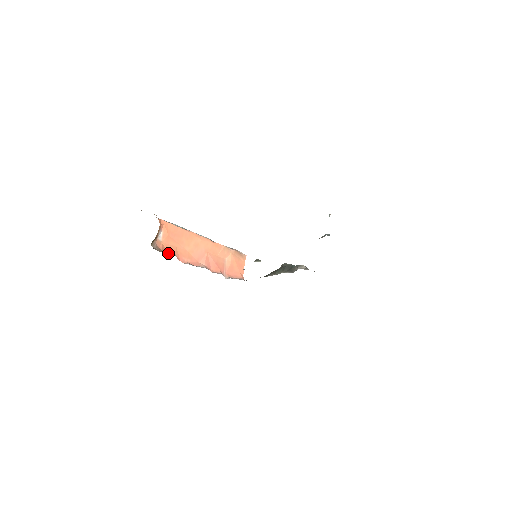
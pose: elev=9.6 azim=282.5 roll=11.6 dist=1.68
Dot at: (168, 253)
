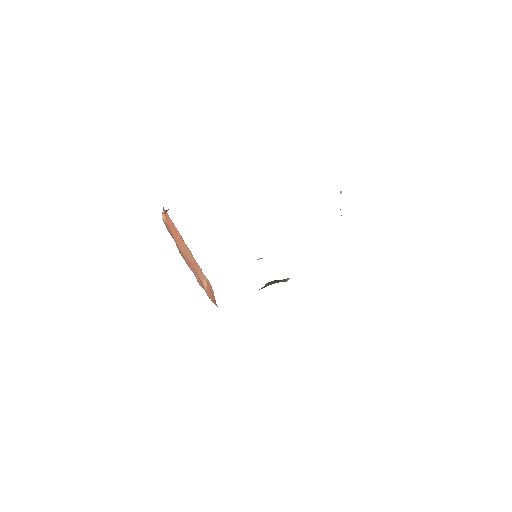
Dot at: occluded
